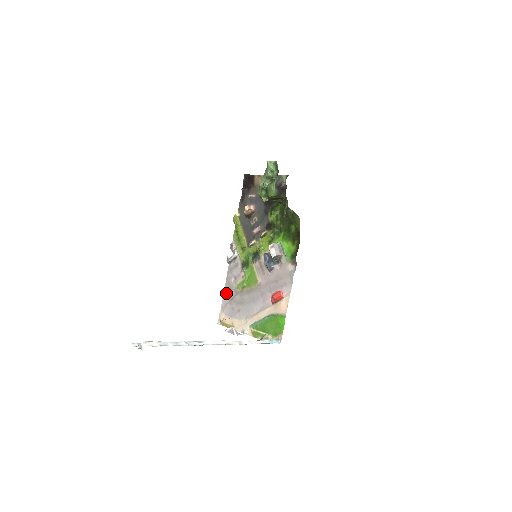
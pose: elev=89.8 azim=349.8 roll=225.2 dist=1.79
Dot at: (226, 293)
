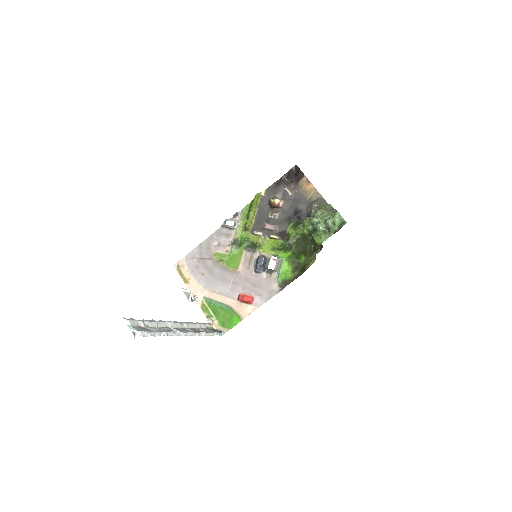
Dot at: (201, 248)
